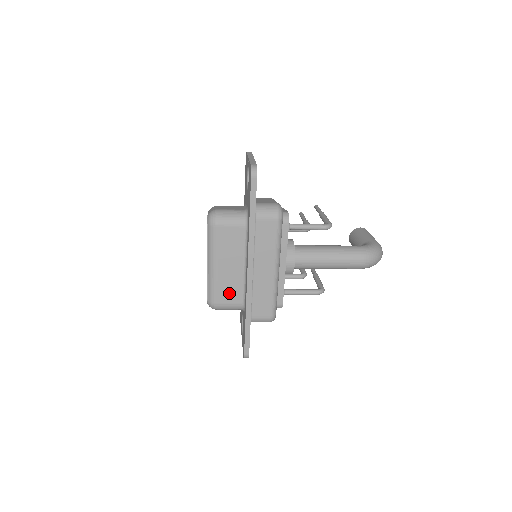
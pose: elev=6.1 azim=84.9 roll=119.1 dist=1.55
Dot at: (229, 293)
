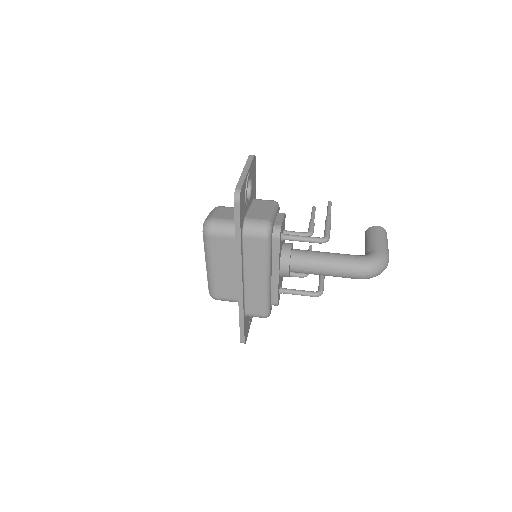
Dot at: (226, 290)
